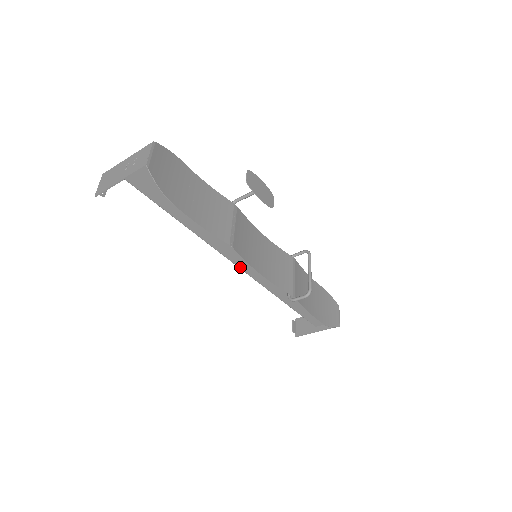
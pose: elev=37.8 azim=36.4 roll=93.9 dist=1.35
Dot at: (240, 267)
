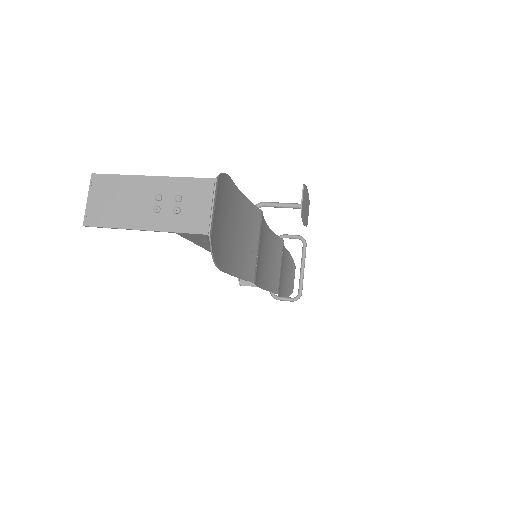
Dot at: occluded
